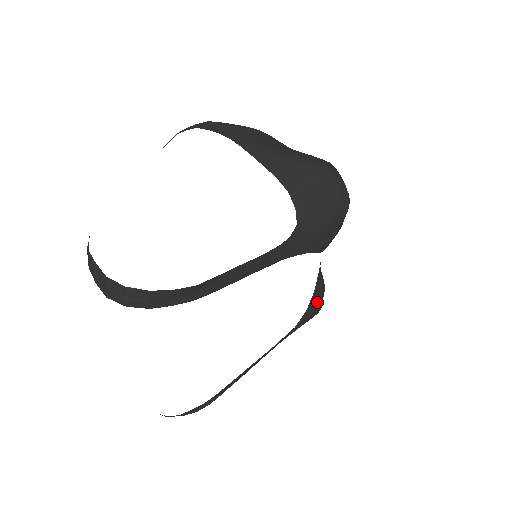
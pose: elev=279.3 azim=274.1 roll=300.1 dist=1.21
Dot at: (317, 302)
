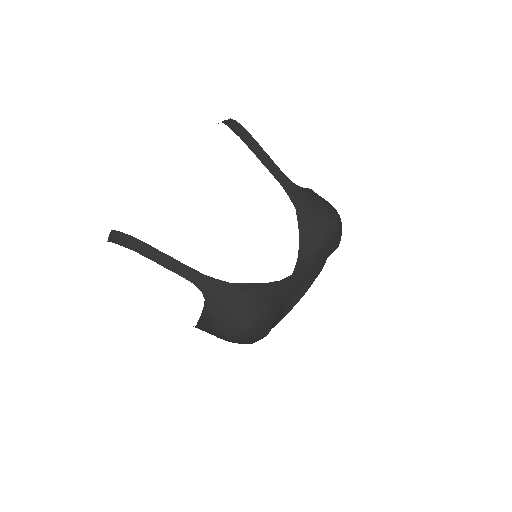
Dot at: (259, 297)
